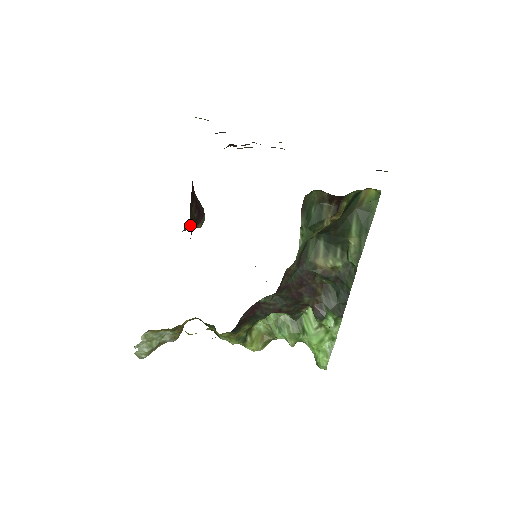
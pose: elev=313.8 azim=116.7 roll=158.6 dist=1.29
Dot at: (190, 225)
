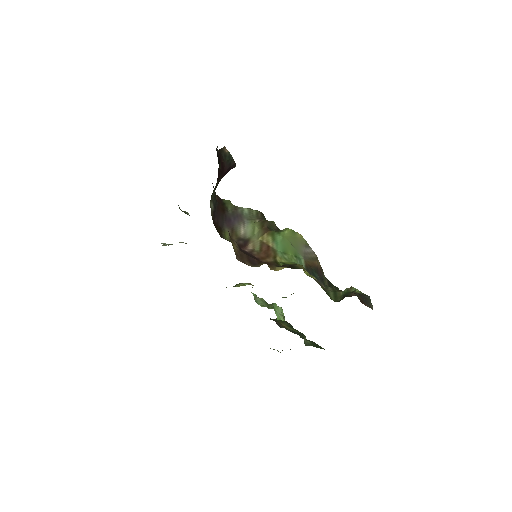
Dot at: (214, 191)
